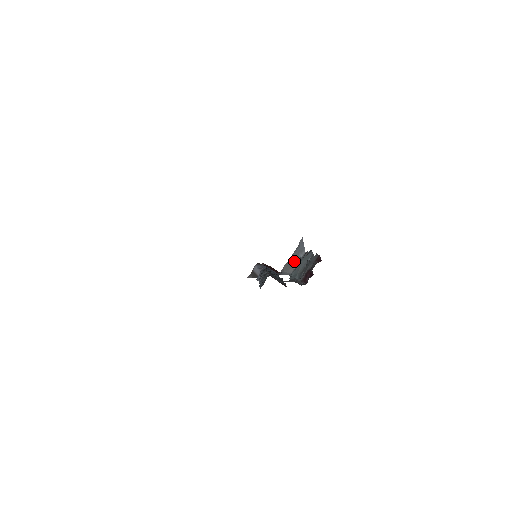
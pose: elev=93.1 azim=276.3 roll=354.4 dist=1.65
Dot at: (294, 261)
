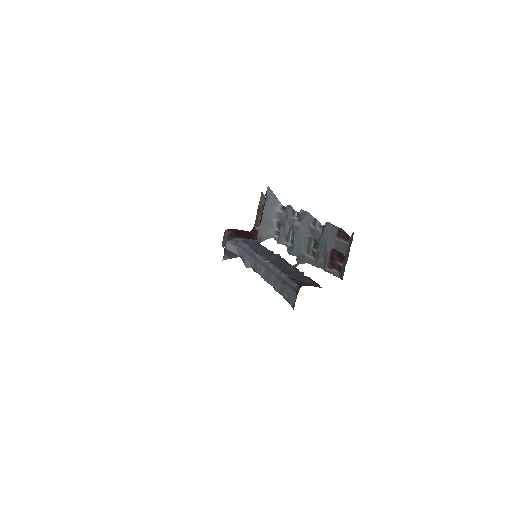
Dot at: (271, 219)
